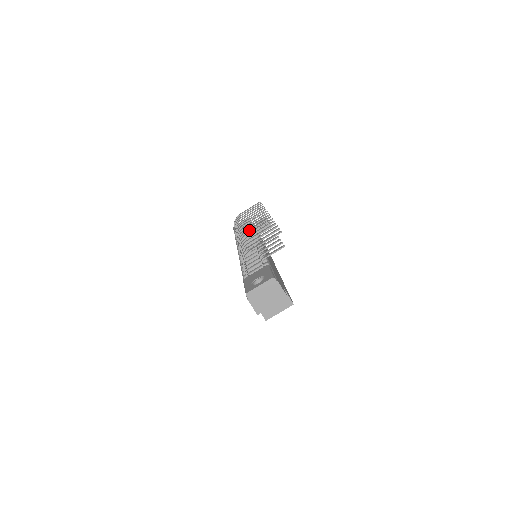
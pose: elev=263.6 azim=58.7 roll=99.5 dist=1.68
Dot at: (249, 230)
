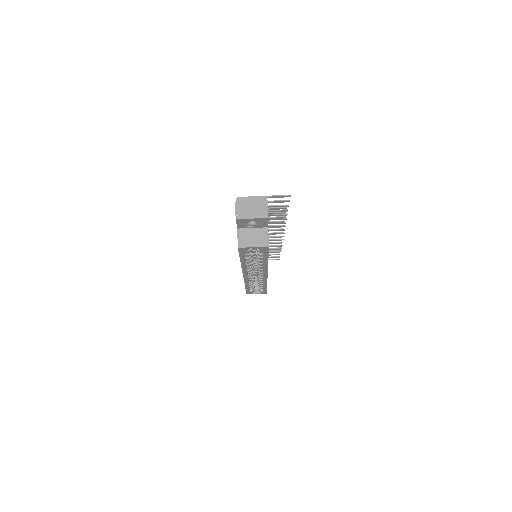
Dot at: occluded
